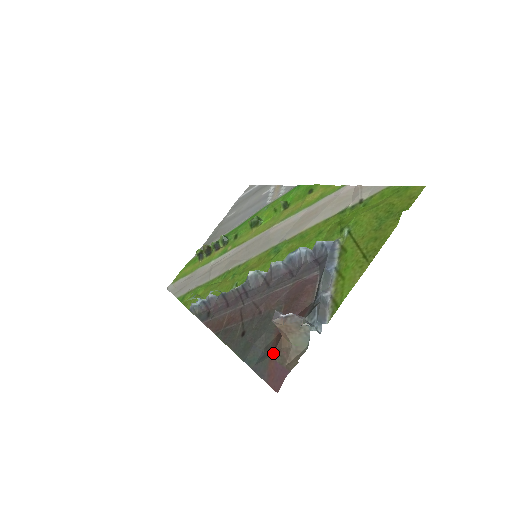
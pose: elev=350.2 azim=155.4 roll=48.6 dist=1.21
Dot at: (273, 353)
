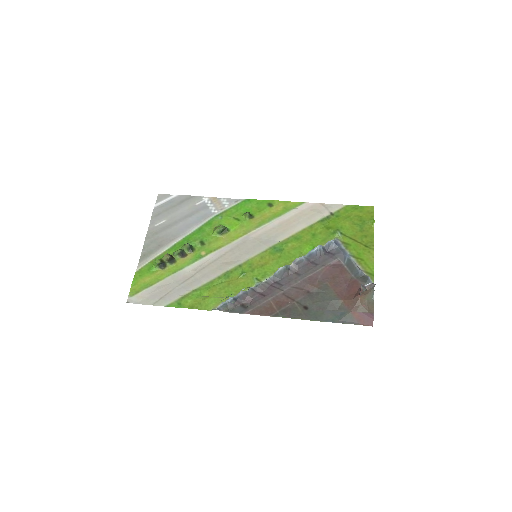
Dot at: (354, 309)
